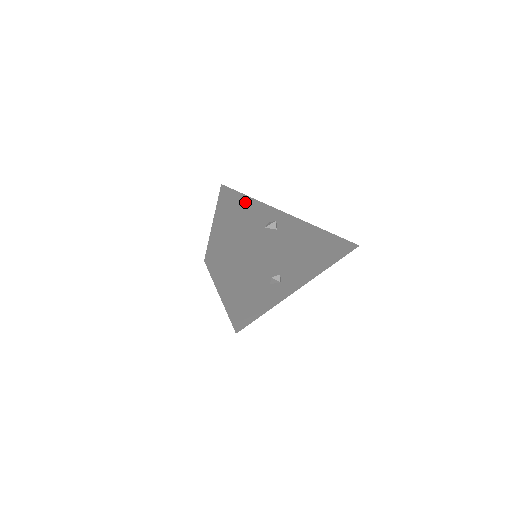
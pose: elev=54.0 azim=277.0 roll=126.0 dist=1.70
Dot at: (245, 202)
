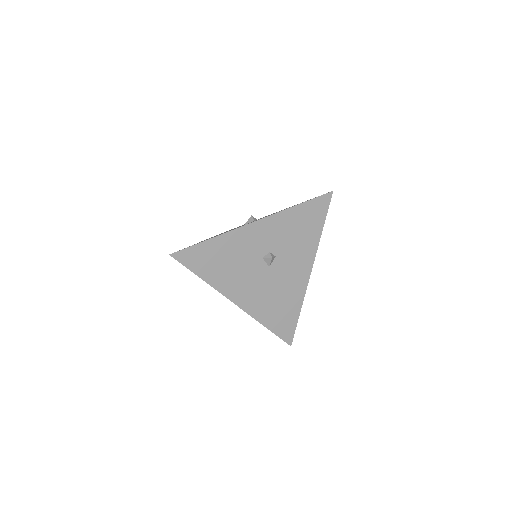
Dot at: occluded
